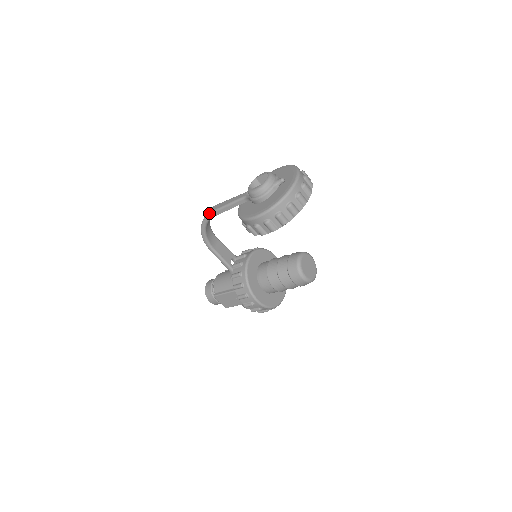
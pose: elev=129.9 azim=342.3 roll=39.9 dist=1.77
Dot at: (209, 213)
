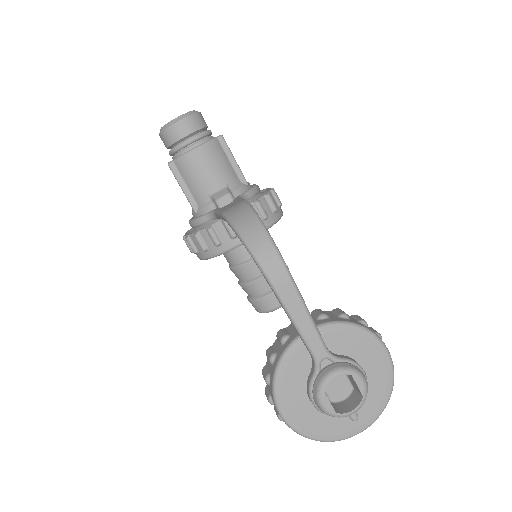
Dot at: (270, 281)
